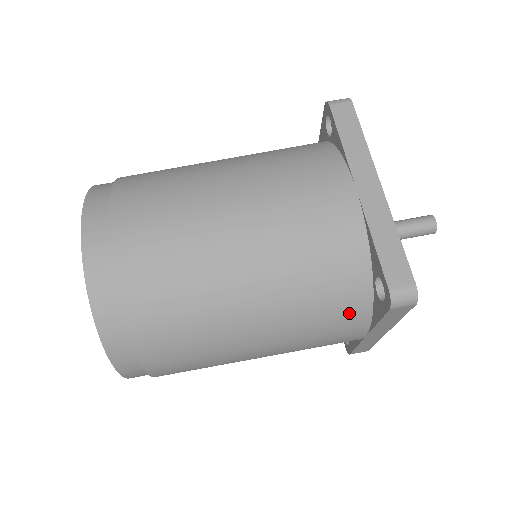
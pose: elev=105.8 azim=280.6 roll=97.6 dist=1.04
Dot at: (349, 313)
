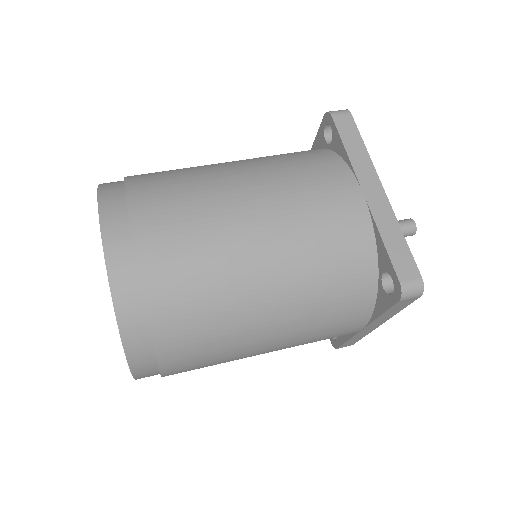
Dot at: (355, 307)
